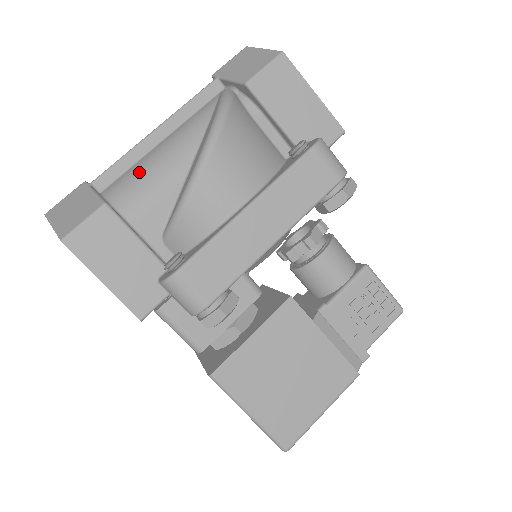
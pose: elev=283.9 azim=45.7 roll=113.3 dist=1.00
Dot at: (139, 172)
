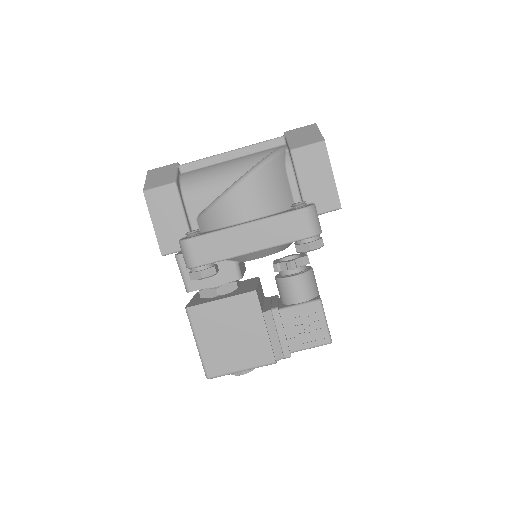
Dot at: (206, 173)
